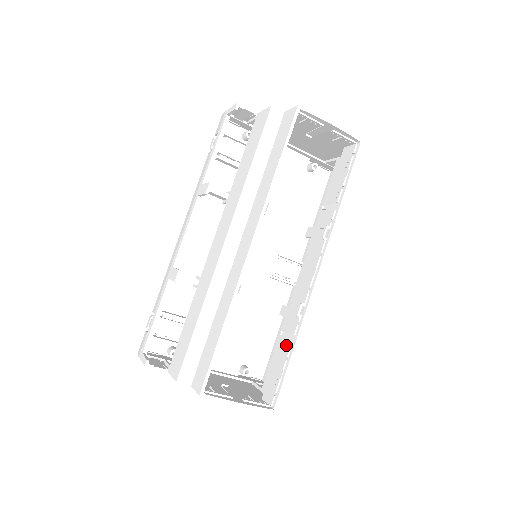
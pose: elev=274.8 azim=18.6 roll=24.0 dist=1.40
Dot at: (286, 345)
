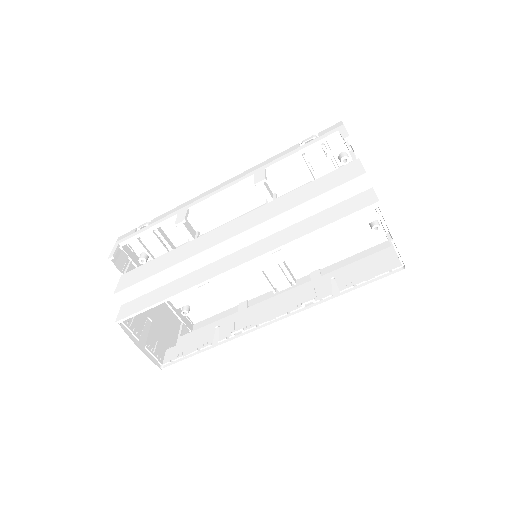
Dot at: (209, 339)
